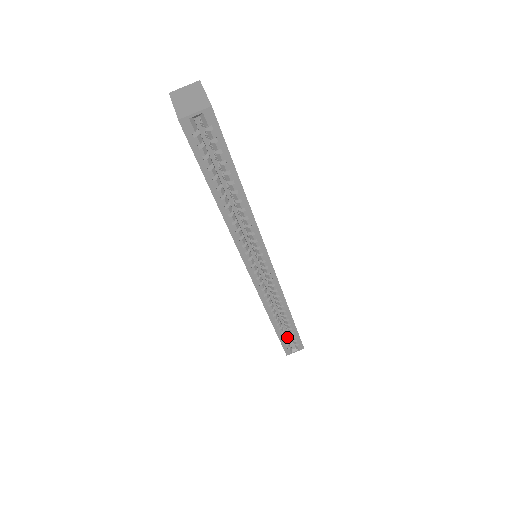
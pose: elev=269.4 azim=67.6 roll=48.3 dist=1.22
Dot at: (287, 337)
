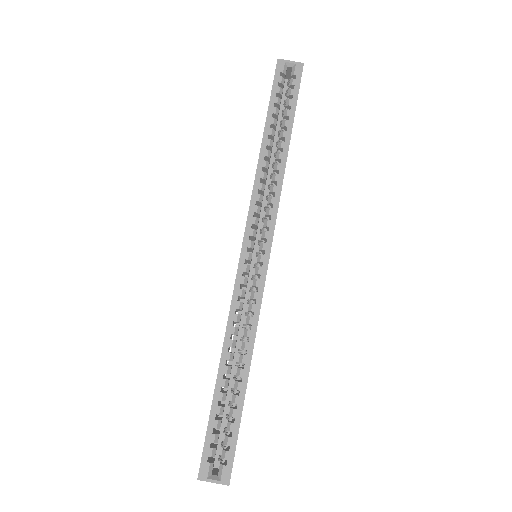
Dot at: (213, 467)
